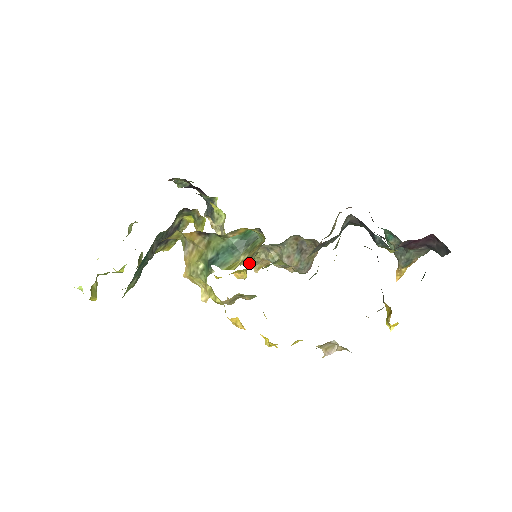
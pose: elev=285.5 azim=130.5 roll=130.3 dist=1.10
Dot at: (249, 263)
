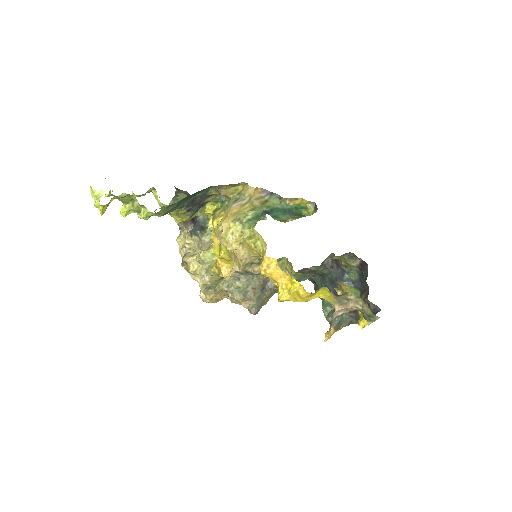
Dot at: occluded
